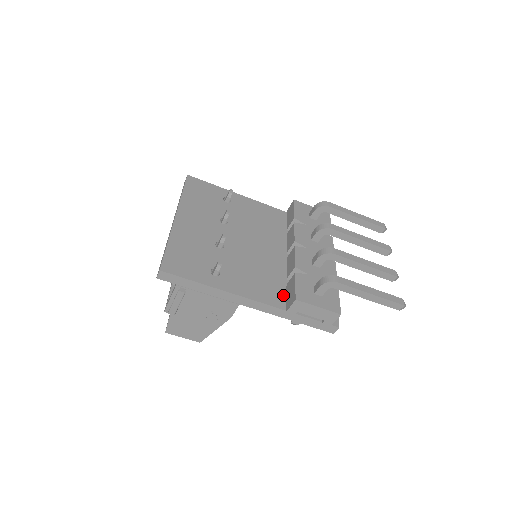
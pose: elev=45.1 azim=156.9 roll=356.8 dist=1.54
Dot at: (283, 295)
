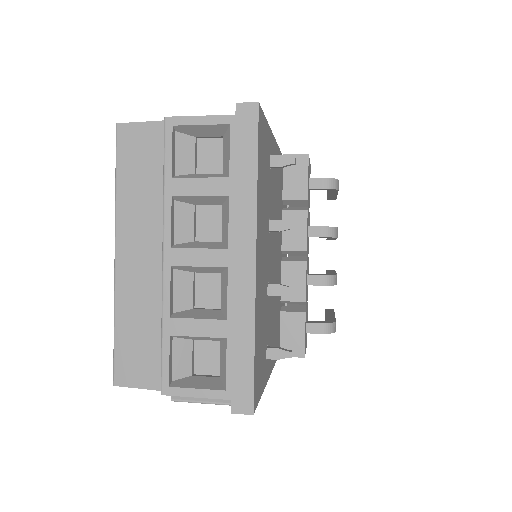
Dot at: (279, 332)
